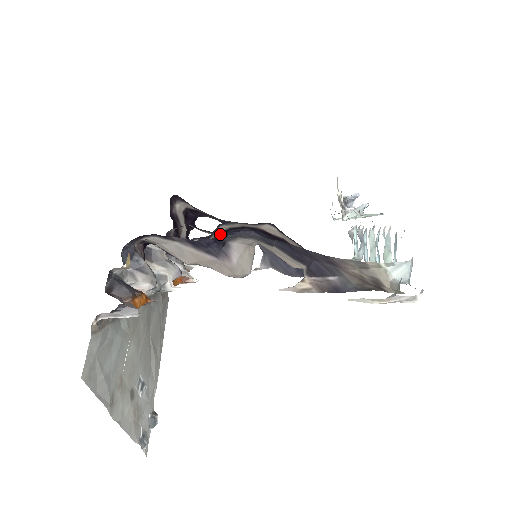
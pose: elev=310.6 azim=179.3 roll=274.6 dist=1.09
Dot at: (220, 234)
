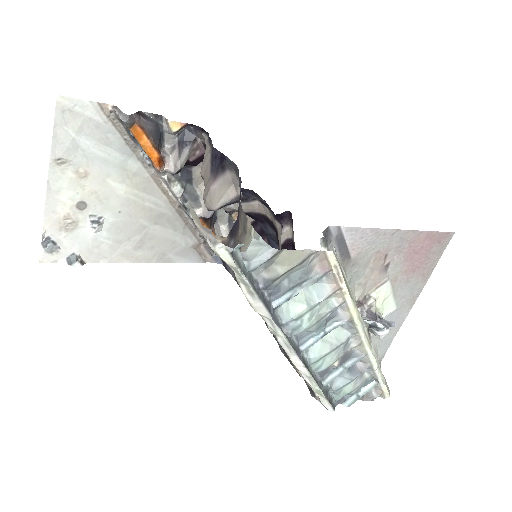
Dot at: (257, 215)
